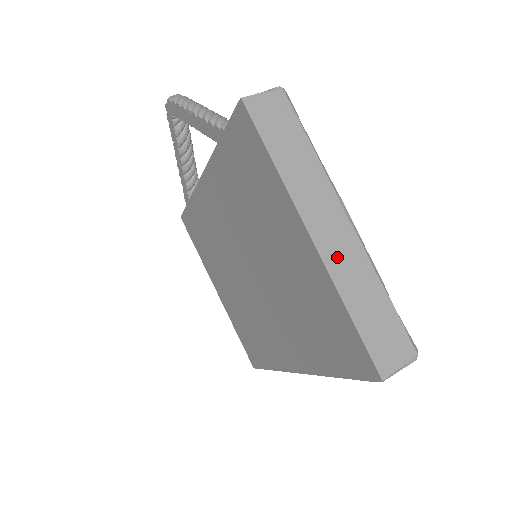
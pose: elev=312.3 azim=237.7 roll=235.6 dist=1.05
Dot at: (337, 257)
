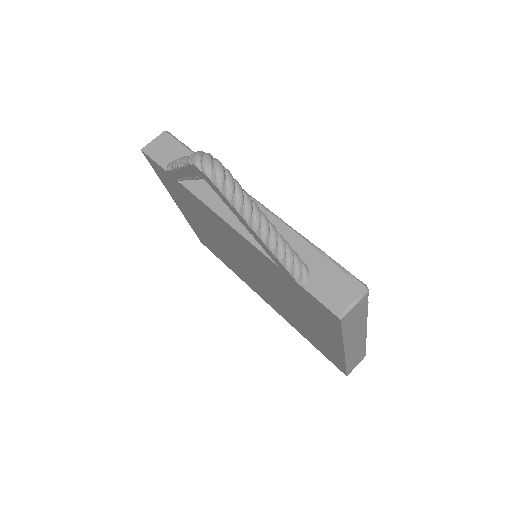
Dot at: (352, 351)
